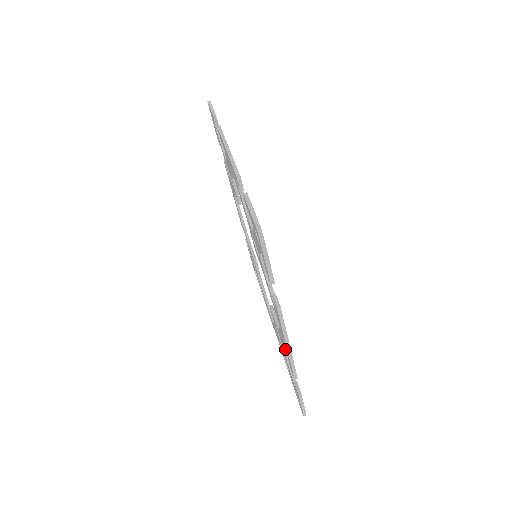
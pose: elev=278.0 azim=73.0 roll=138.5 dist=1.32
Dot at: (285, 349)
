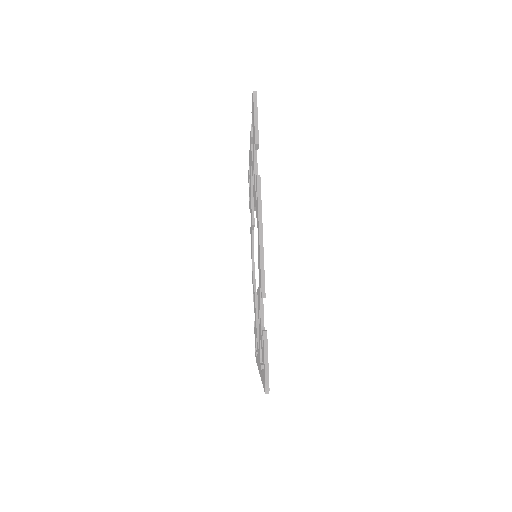
Dot at: (259, 271)
